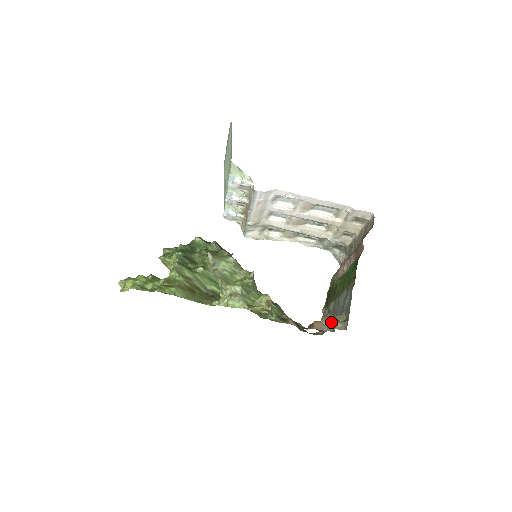
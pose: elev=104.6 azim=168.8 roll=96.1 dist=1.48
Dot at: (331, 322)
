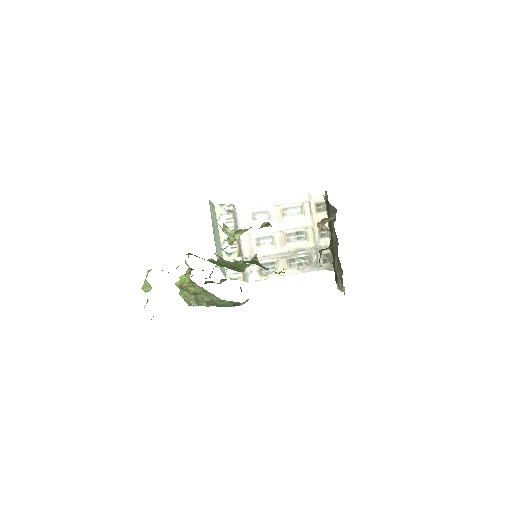
Dot at: (324, 218)
